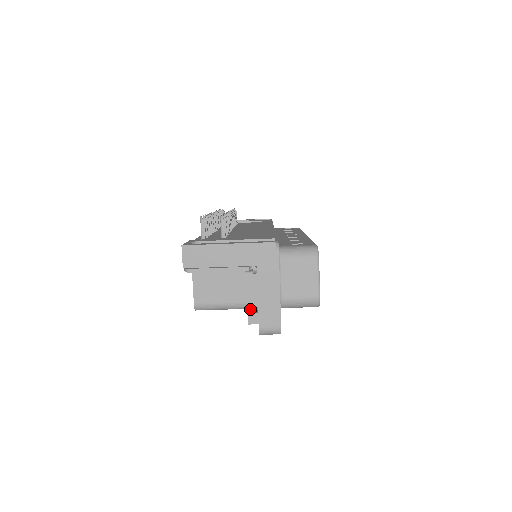
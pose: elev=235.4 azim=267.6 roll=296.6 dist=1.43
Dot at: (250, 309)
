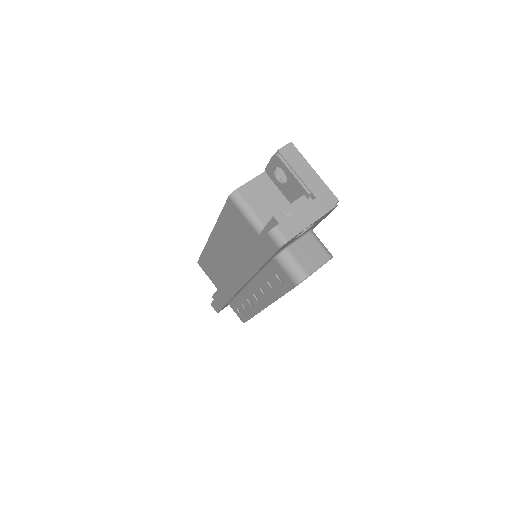
Dot at: occluded
